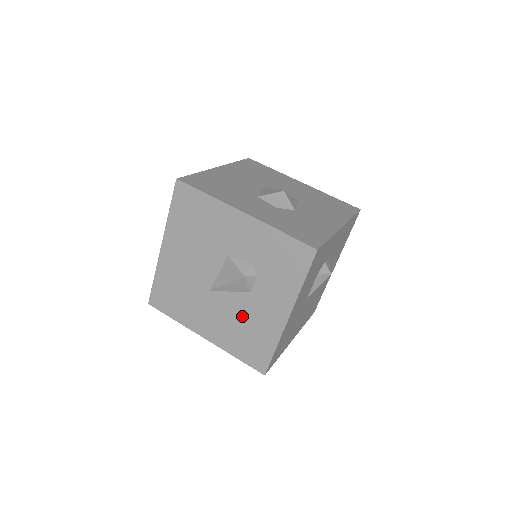
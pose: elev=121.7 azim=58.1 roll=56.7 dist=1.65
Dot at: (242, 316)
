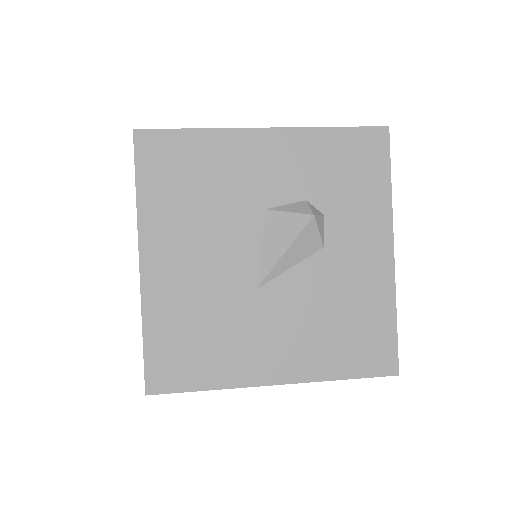
Dot at: (325, 297)
